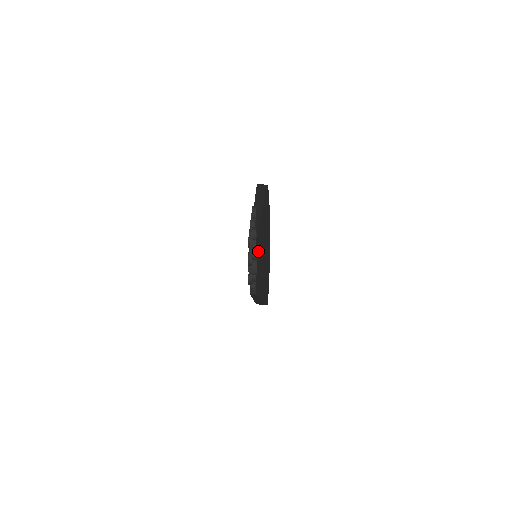
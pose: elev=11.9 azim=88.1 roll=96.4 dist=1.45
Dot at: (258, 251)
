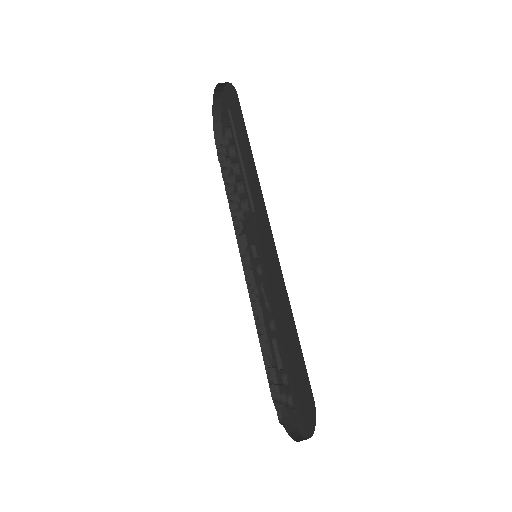
Dot at: (247, 180)
